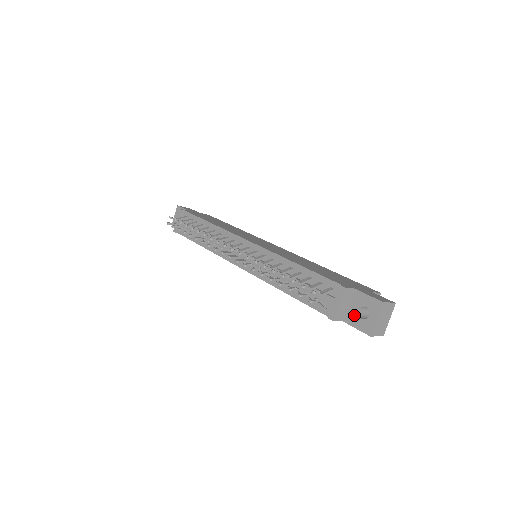
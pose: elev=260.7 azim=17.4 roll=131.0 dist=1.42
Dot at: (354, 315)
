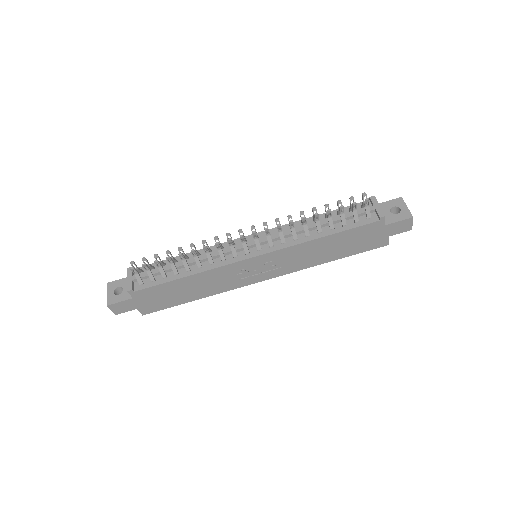
Dot at: (390, 216)
